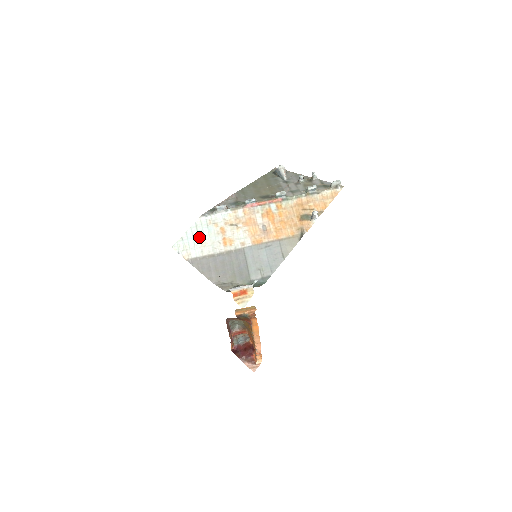
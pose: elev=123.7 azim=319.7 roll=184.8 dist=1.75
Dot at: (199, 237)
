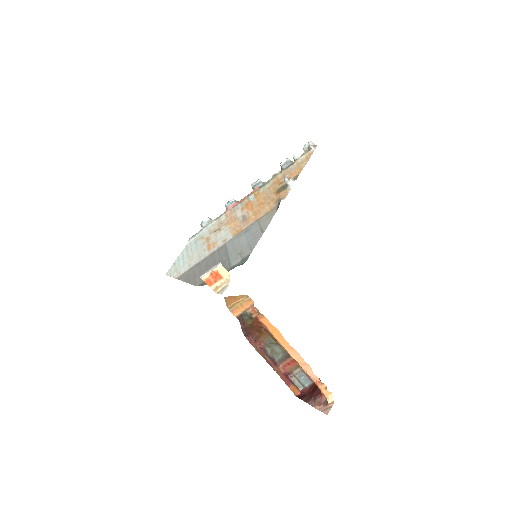
Dot at: (188, 255)
